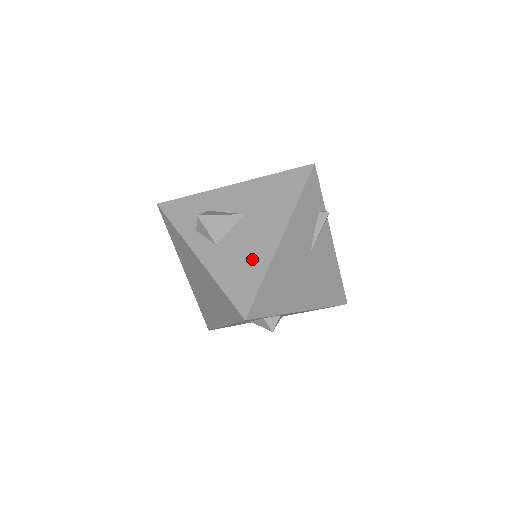
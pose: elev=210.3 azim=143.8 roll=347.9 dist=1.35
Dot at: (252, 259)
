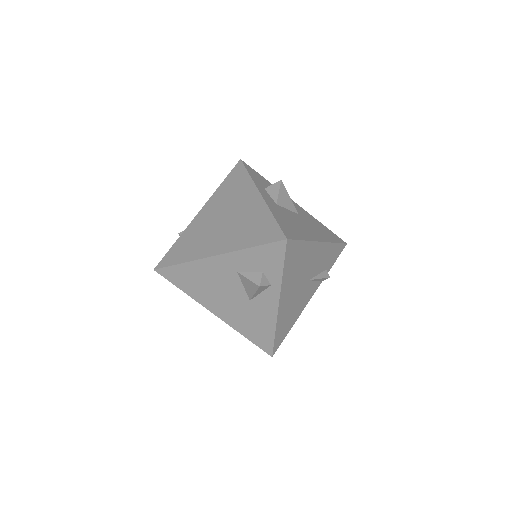
Dot at: (300, 229)
